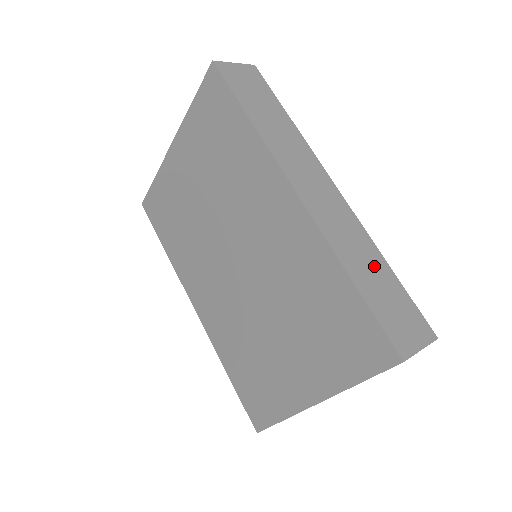
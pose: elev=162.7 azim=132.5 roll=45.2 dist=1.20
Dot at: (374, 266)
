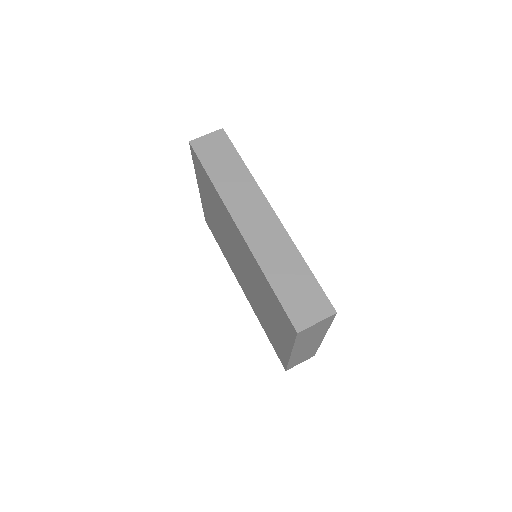
Dot at: (292, 268)
